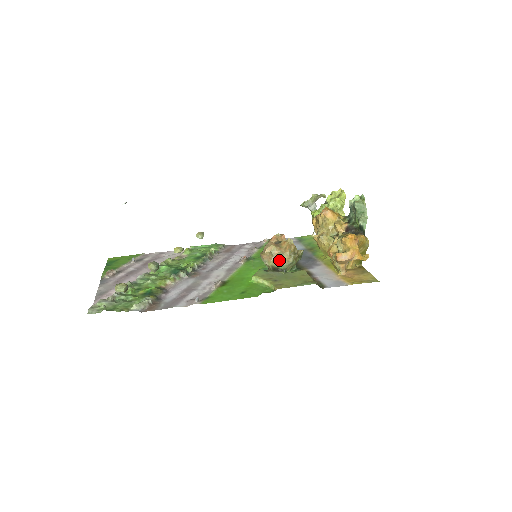
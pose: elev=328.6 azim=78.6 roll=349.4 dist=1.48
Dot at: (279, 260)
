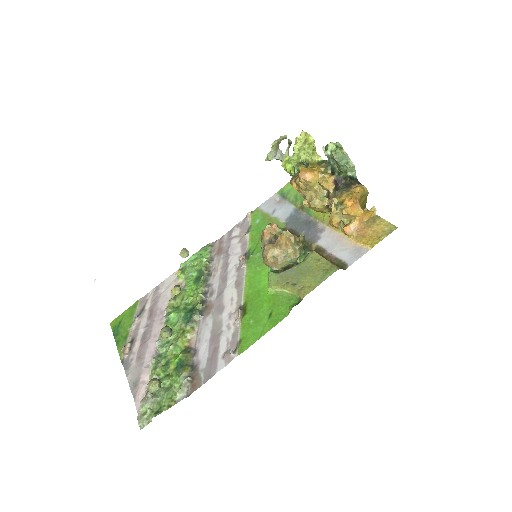
Dot at: (286, 260)
